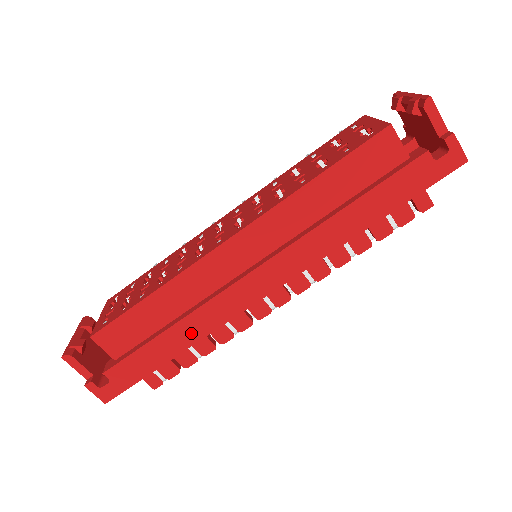
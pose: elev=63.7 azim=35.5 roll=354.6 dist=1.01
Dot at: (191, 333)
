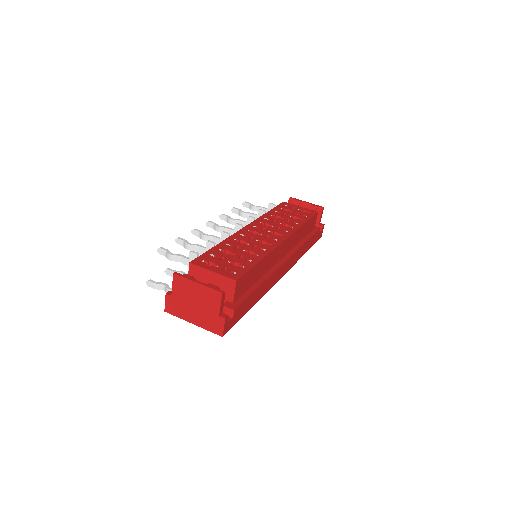
Dot at: (263, 291)
